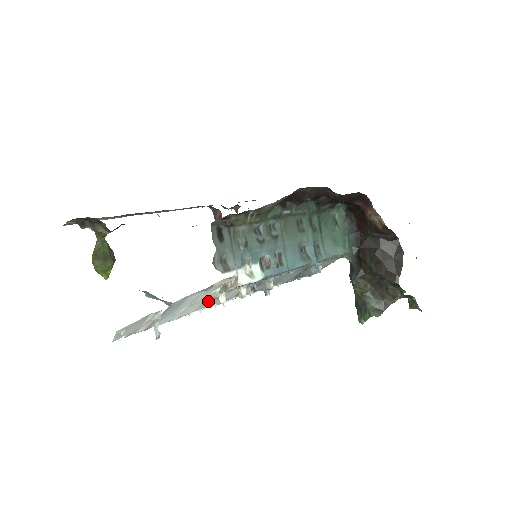
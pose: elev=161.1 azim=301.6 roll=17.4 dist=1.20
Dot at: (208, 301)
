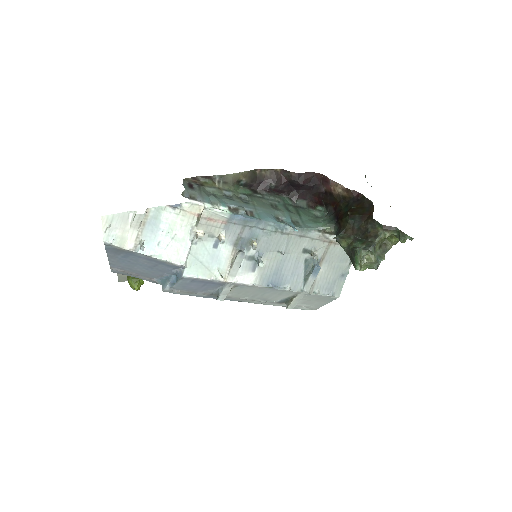
Dot at: (199, 258)
